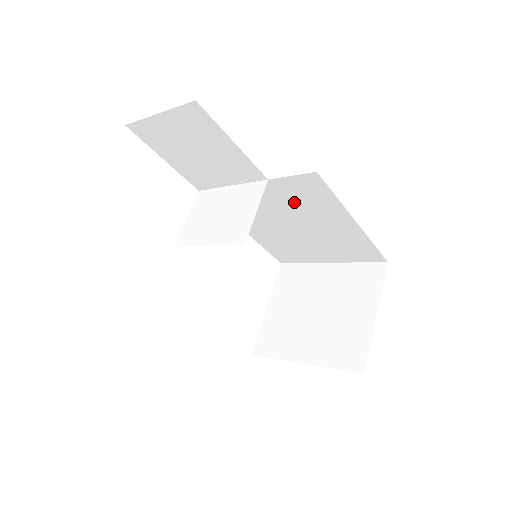
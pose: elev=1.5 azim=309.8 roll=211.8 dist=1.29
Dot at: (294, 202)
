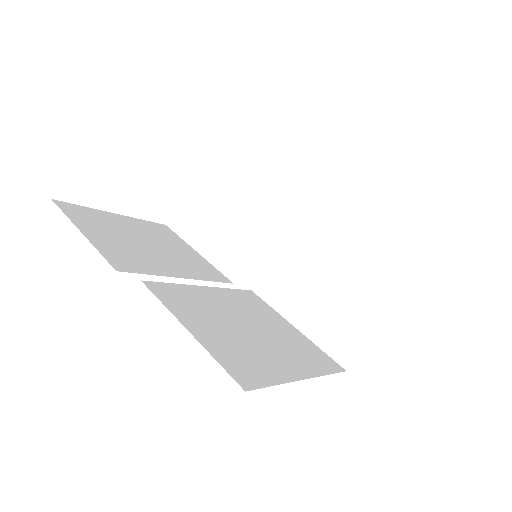
Dot at: occluded
